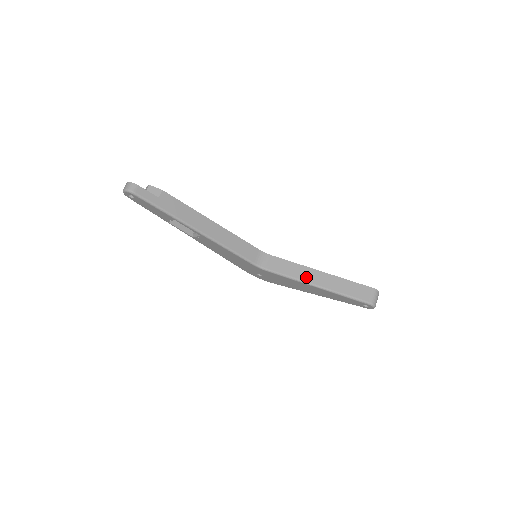
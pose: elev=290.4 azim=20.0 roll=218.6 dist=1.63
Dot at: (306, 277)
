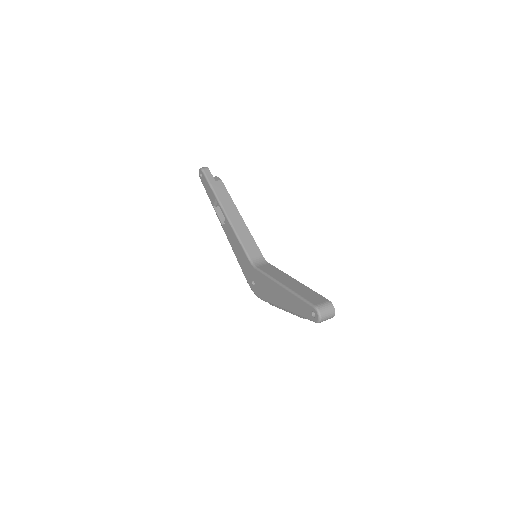
Dot at: (280, 278)
